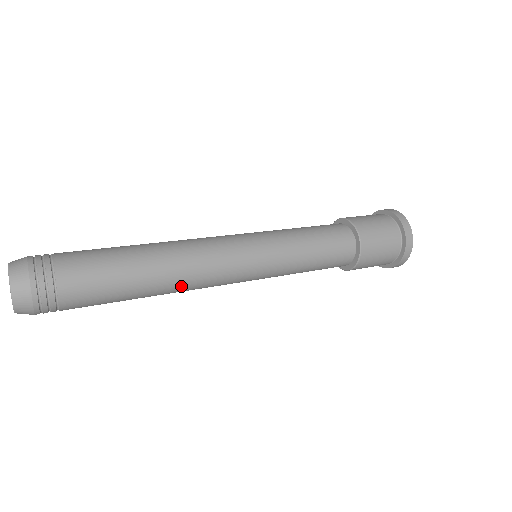
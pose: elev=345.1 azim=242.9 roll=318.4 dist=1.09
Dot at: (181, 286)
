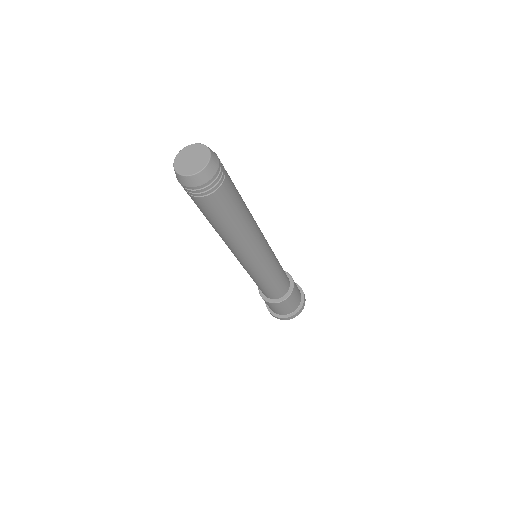
Dot at: (246, 238)
